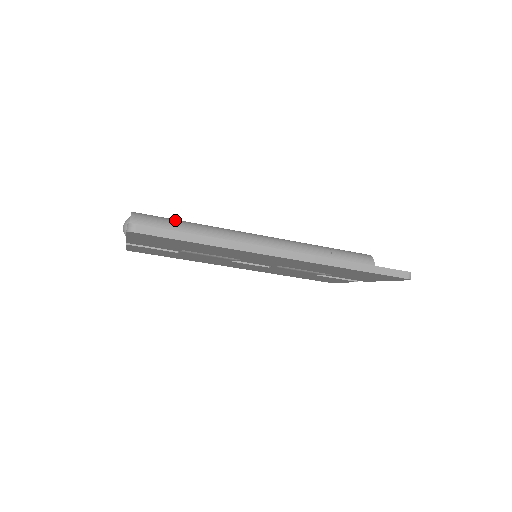
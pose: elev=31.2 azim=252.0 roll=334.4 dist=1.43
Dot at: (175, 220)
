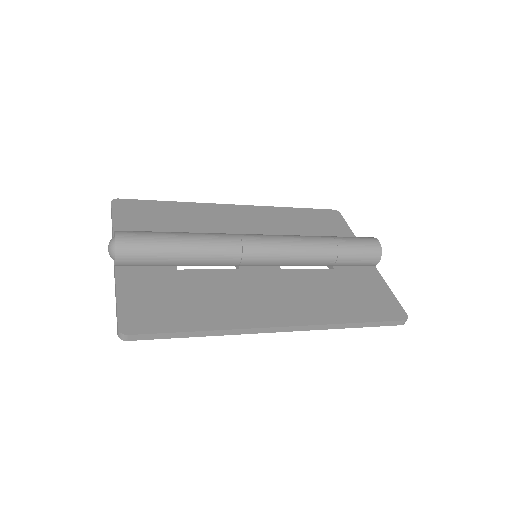
Dot at: (167, 242)
